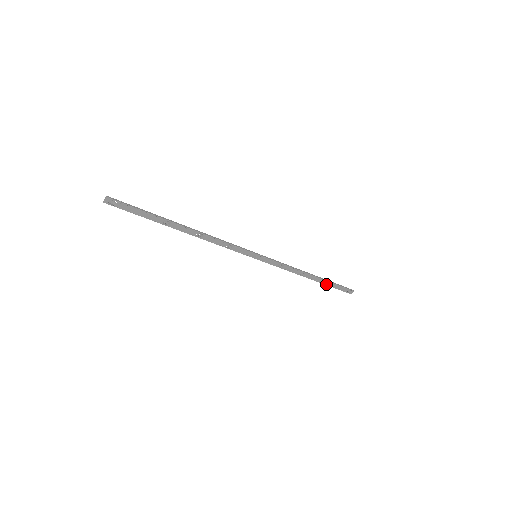
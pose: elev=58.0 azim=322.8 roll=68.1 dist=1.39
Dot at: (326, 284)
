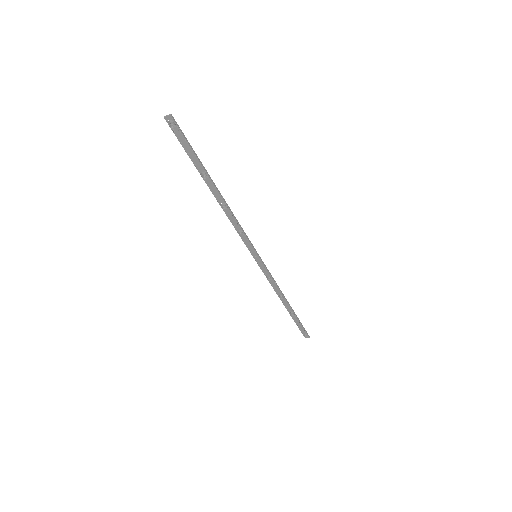
Dot at: (293, 317)
